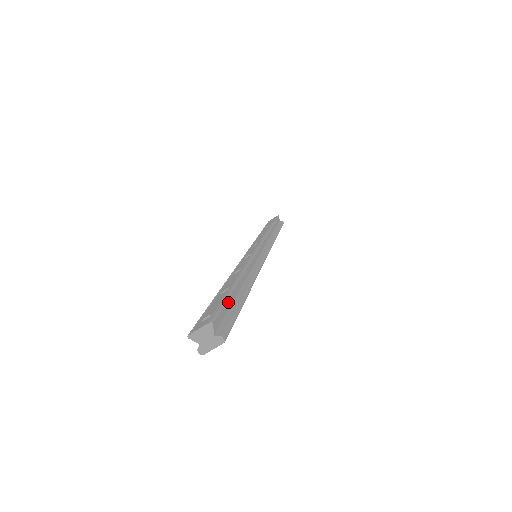
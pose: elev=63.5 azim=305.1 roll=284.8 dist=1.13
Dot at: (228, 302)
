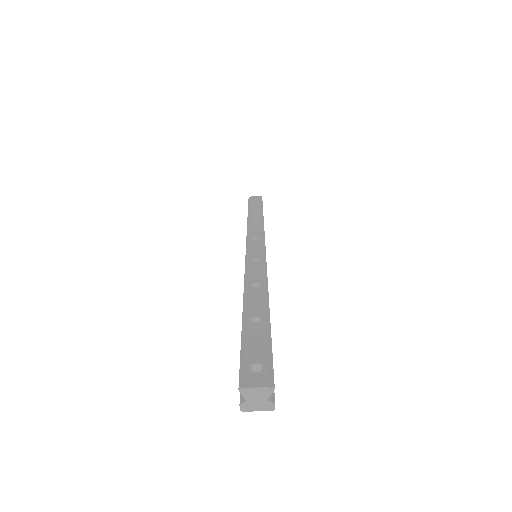
Dot at: (270, 346)
